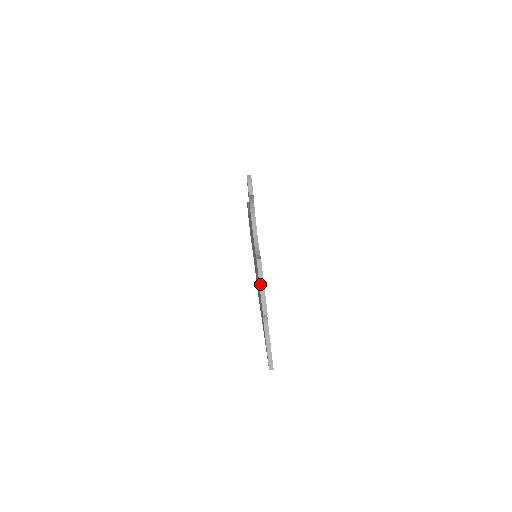
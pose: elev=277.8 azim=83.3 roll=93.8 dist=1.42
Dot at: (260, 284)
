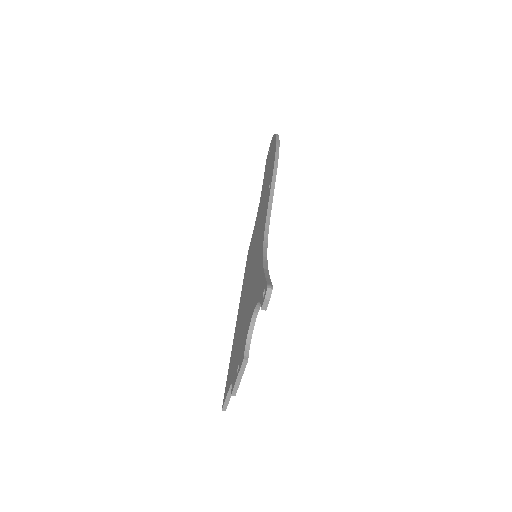
Dot at: (238, 376)
